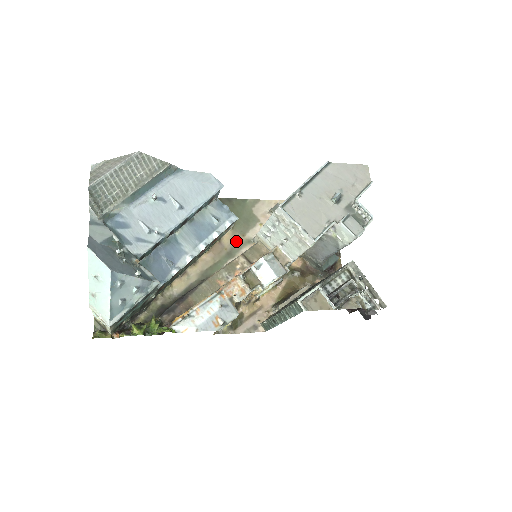
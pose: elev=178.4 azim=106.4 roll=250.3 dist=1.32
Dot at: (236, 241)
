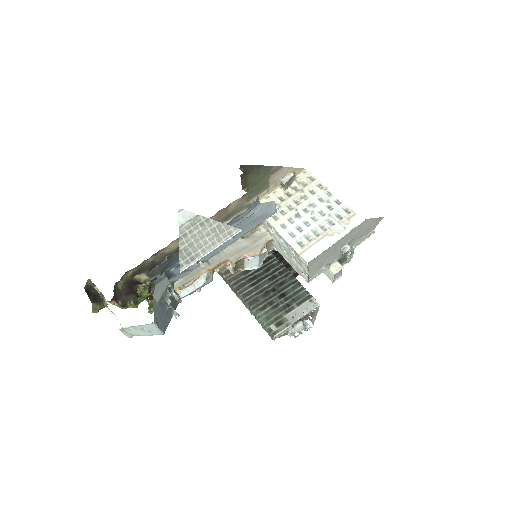
Dot at: (240, 206)
